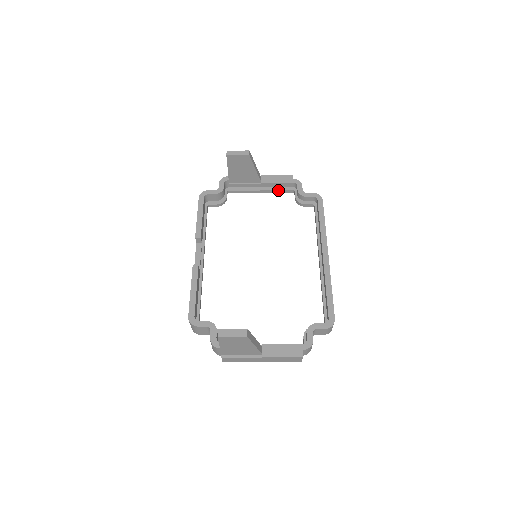
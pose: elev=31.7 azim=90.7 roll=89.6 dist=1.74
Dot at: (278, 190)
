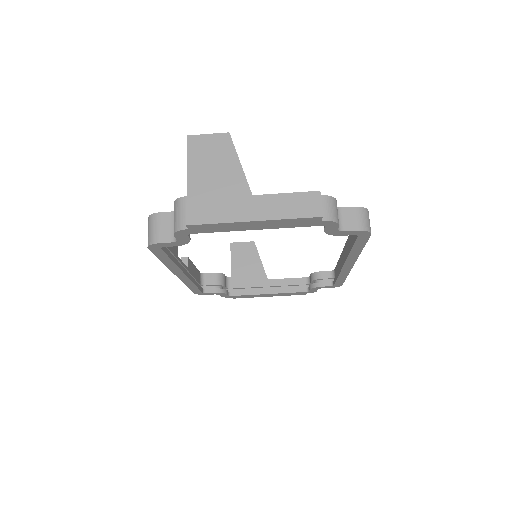
Dot at: (289, 289)
